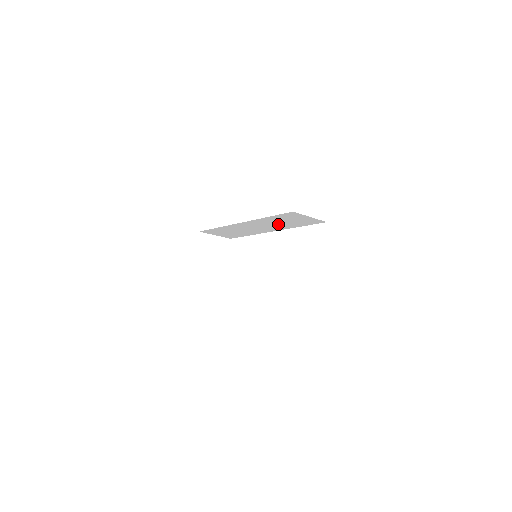
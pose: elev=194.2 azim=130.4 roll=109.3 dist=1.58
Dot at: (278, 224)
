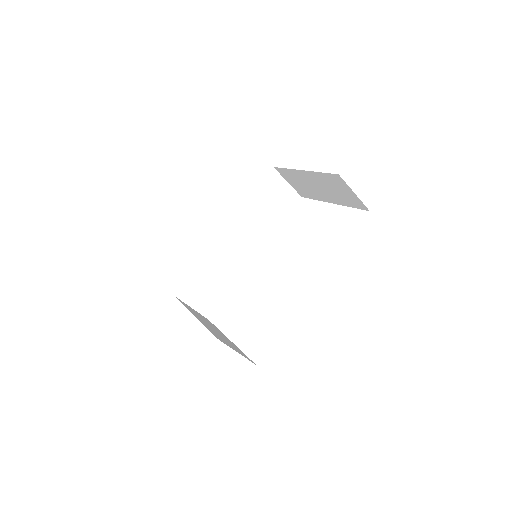
Dot at: (261, 222)
